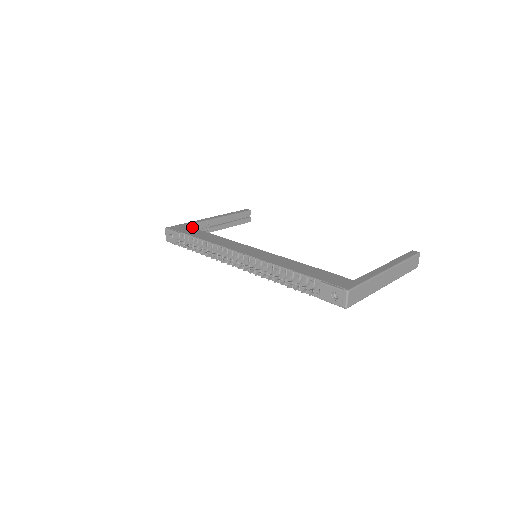
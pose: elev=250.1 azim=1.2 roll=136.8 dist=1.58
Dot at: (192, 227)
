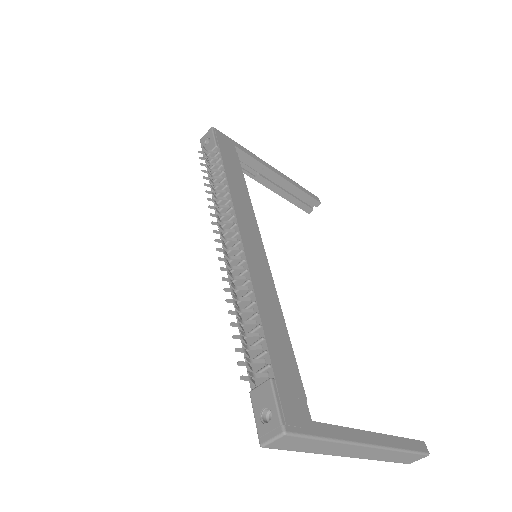
Dot at: (242, 155)
